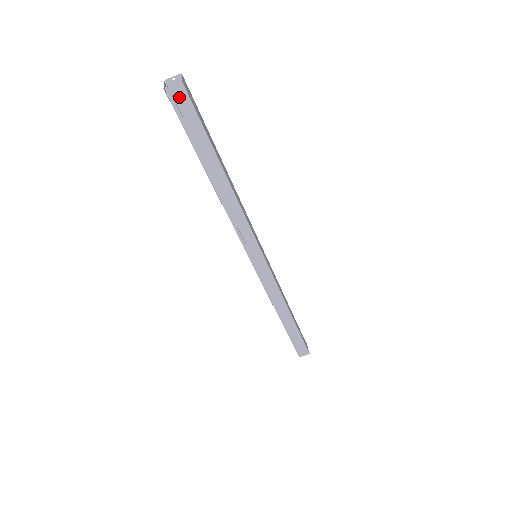
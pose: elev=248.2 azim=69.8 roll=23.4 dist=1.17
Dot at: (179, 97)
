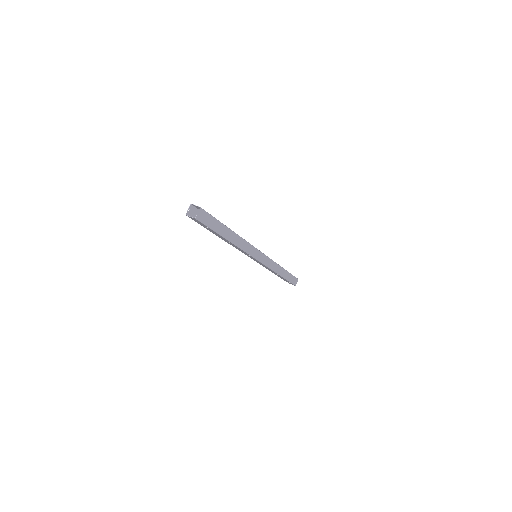
Dot at: (202, 216)
